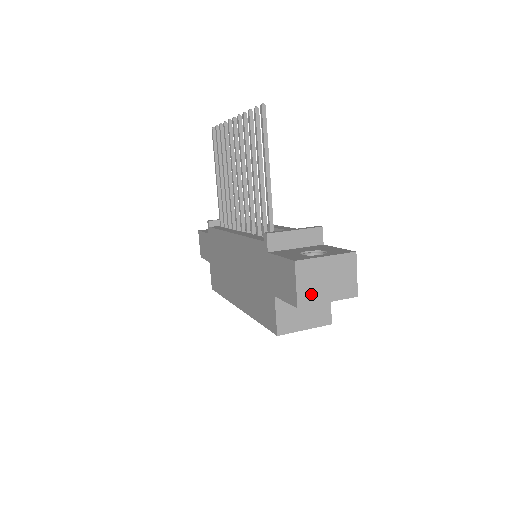
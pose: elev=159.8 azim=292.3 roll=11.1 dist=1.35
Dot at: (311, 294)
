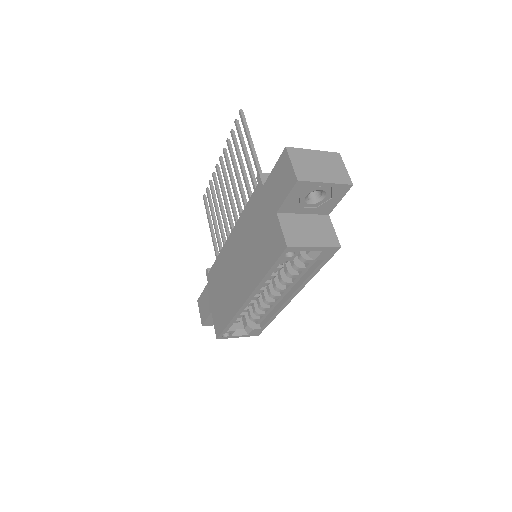
Dot at: (307, 173)
